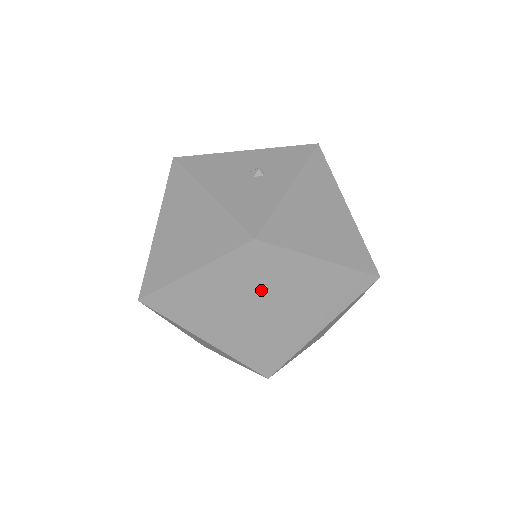
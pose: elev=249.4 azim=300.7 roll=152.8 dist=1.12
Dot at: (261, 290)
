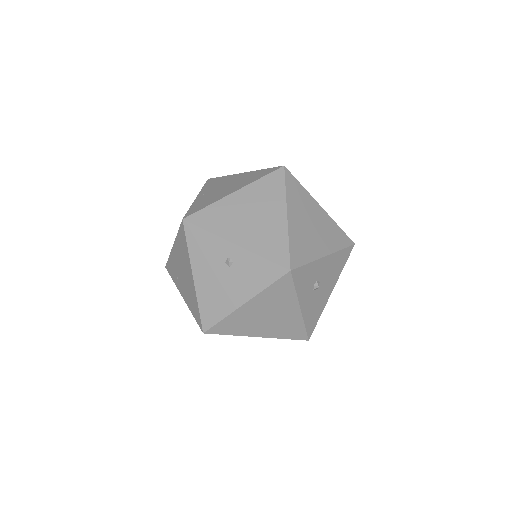
Dot at: (231, 175)
